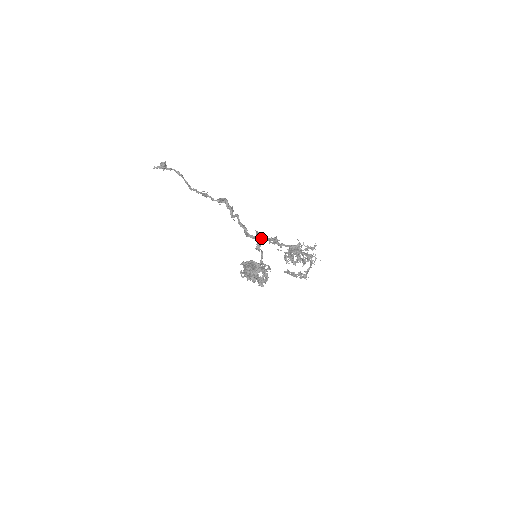
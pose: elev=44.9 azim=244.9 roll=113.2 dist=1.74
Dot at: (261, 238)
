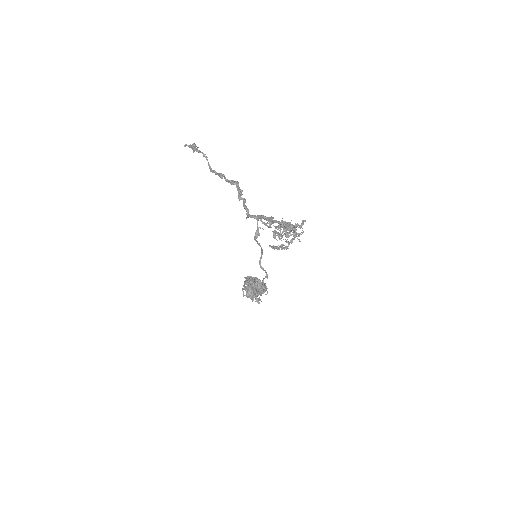
Dot at: (258, 217)
